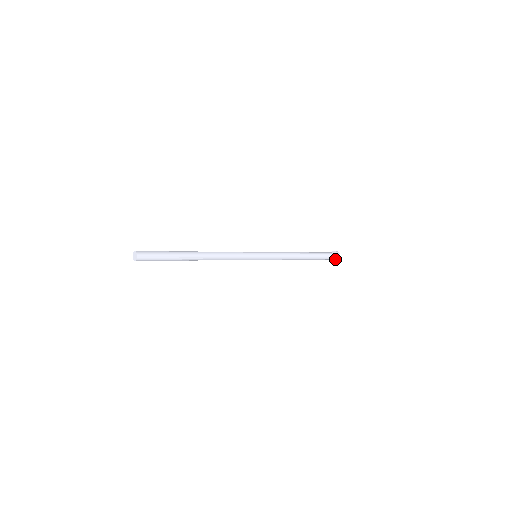
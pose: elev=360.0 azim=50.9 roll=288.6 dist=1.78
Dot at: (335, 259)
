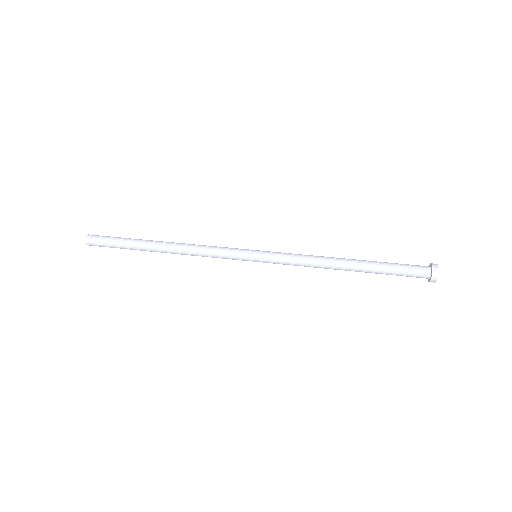
Dot at: (429, 279)
